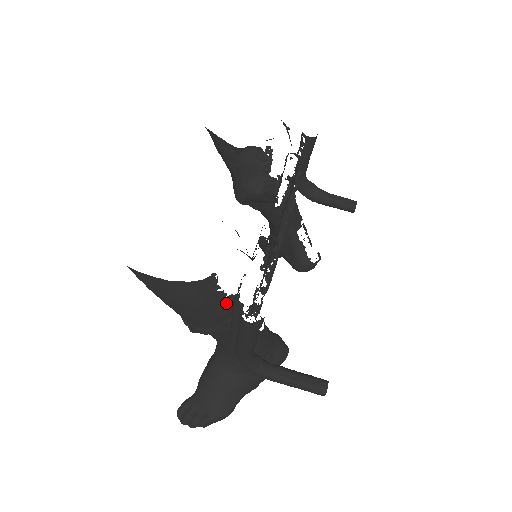
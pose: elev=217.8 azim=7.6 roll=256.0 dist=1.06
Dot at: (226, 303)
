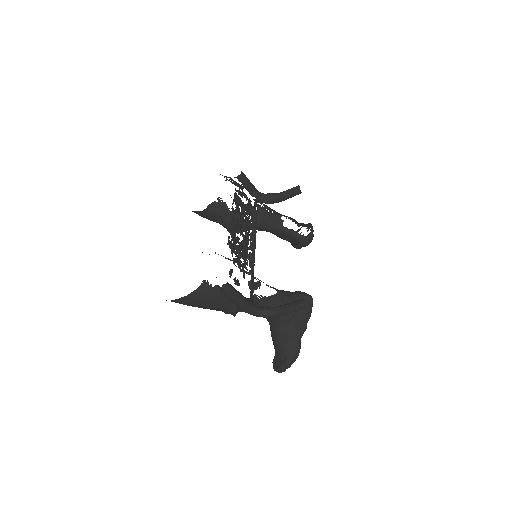
Dot at: occluded
